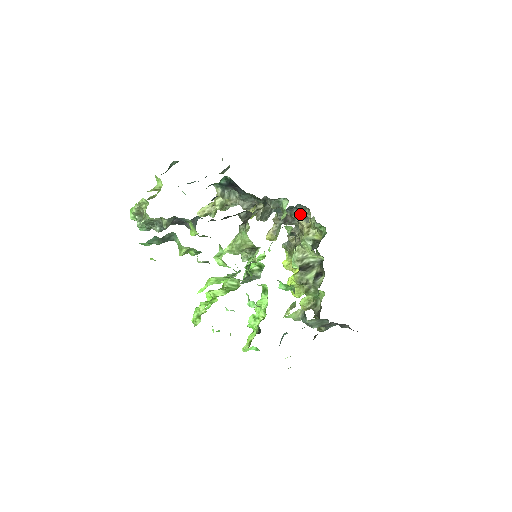
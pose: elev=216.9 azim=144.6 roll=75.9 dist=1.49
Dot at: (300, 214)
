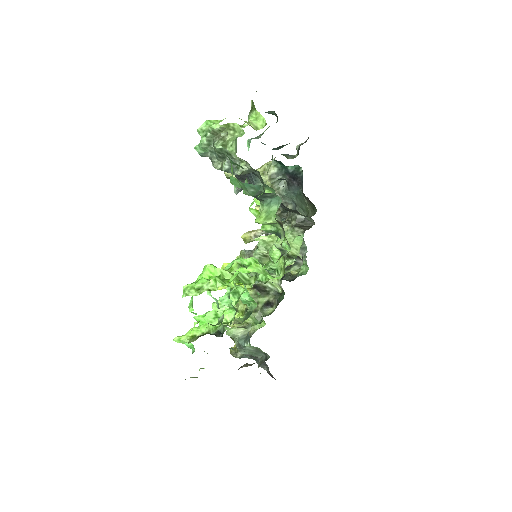
Dot at: occluded
